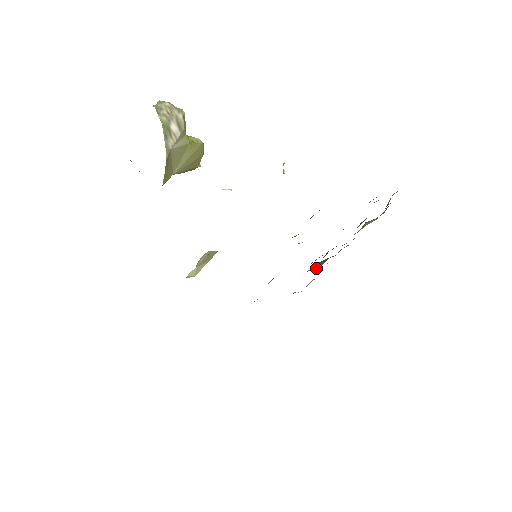
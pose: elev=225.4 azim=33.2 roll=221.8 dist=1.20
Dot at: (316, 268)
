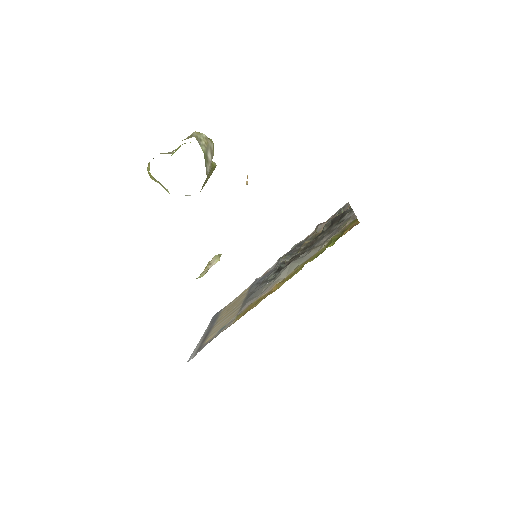
Dot at: (287, 260)
